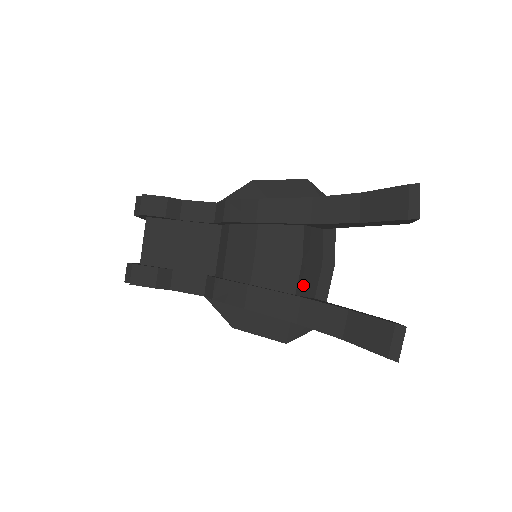
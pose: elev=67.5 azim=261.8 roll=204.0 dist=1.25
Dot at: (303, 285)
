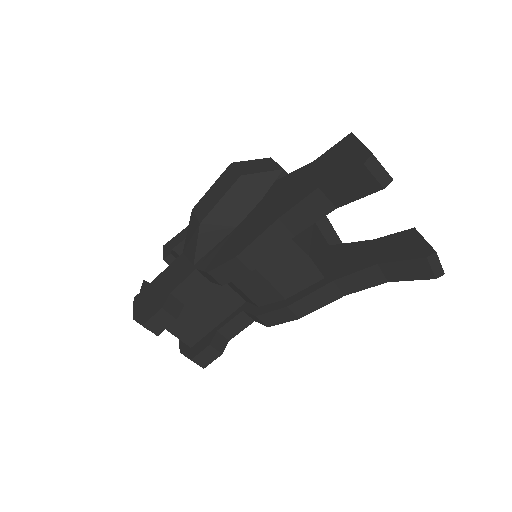
Dot at: (321, 261)
